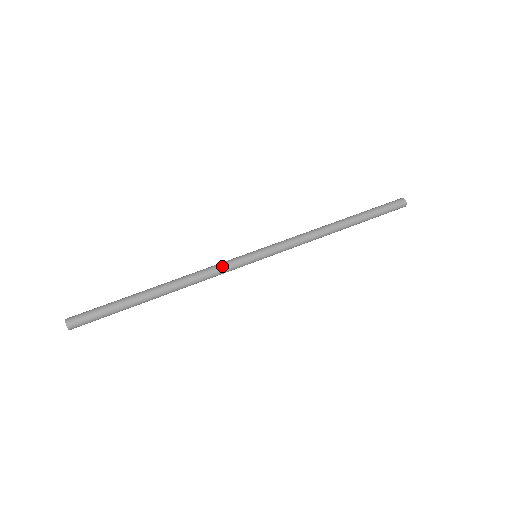
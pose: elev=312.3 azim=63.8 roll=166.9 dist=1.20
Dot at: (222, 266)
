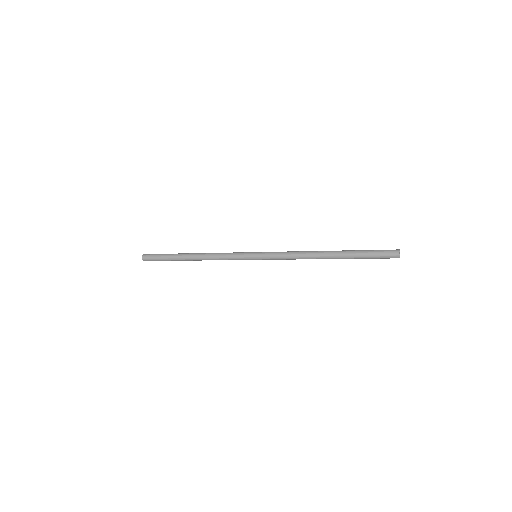
Dot at: (229, 255)
